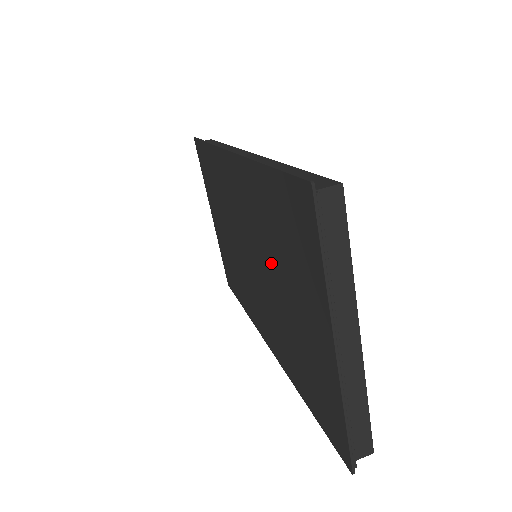
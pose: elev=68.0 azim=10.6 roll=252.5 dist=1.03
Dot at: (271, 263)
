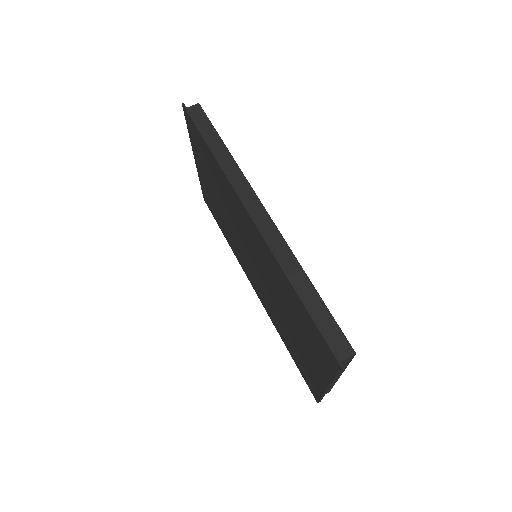
Dot at: (280, 301)
